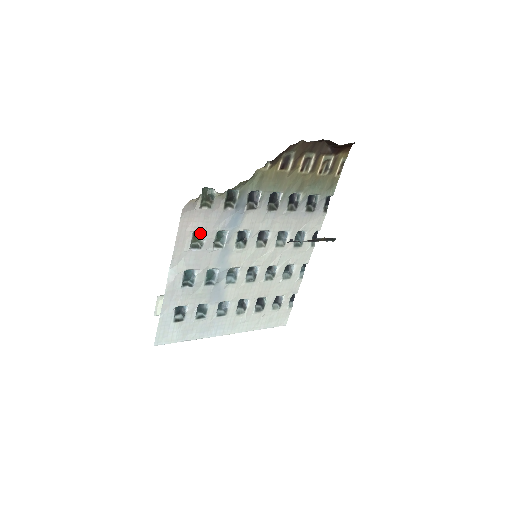
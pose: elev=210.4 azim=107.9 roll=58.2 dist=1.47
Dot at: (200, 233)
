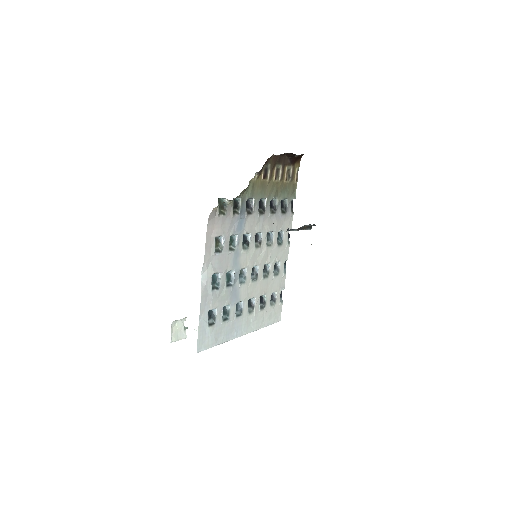
Dot at: (219, 239)
